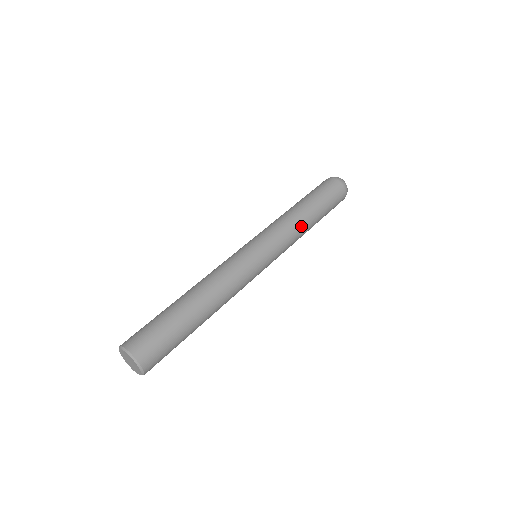
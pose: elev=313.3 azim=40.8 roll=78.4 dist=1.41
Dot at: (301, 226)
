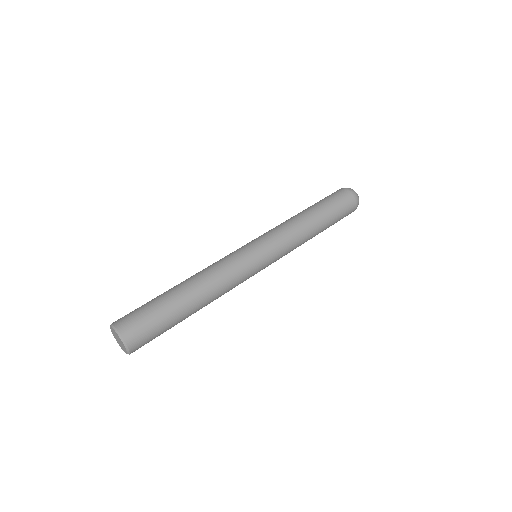
Dot at: (305, 241)
